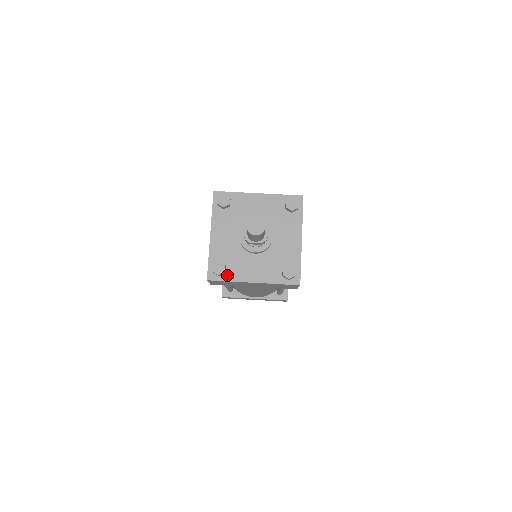
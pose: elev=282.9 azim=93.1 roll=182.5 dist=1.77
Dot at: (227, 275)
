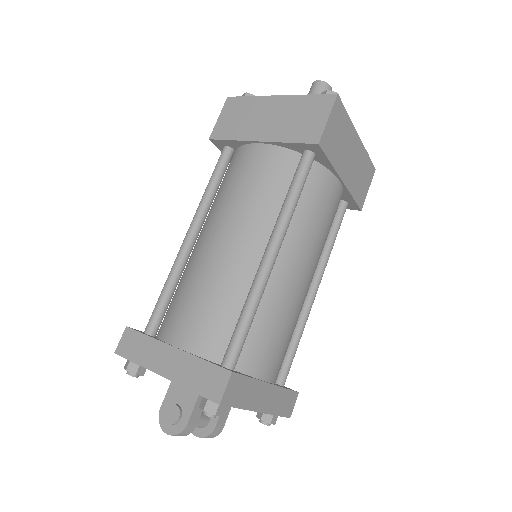
Dot at: occluded
